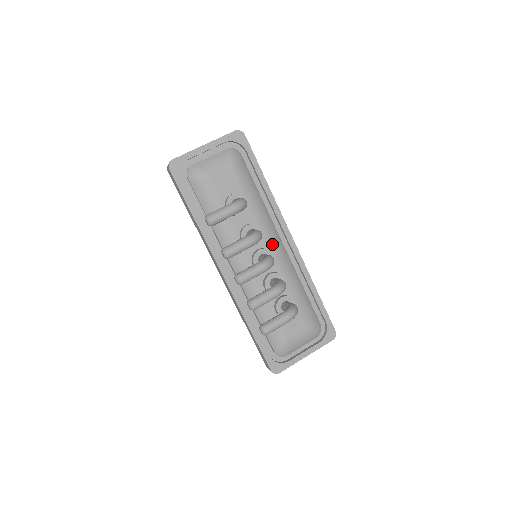
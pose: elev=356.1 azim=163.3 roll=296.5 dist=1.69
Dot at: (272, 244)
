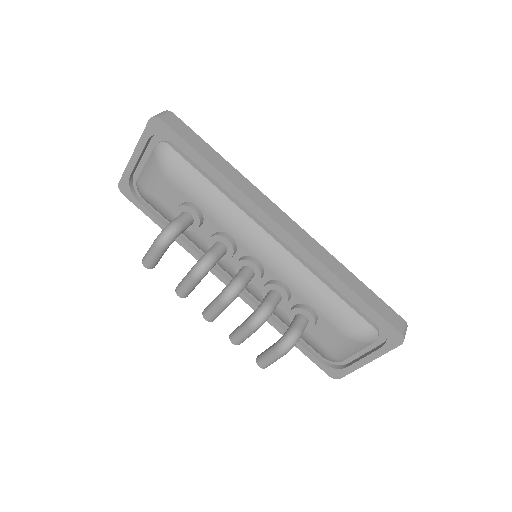
Dot at: (254, 248)
